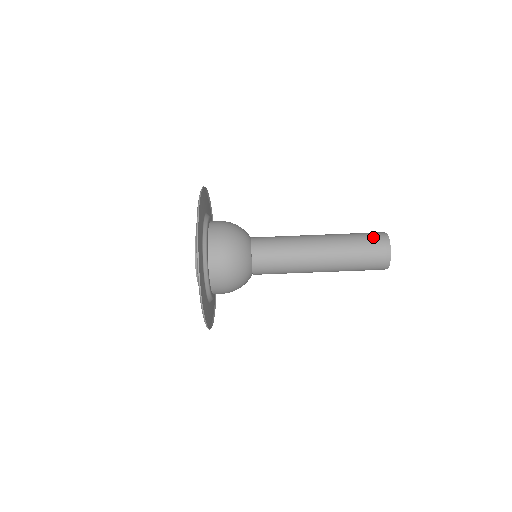
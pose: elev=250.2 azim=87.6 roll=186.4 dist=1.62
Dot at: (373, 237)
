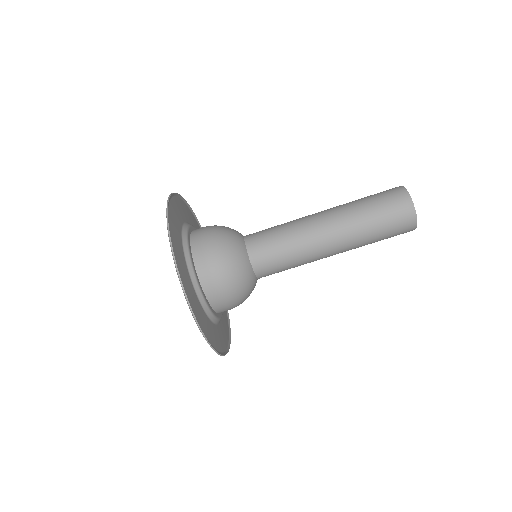
Dot at: (384, 191)
